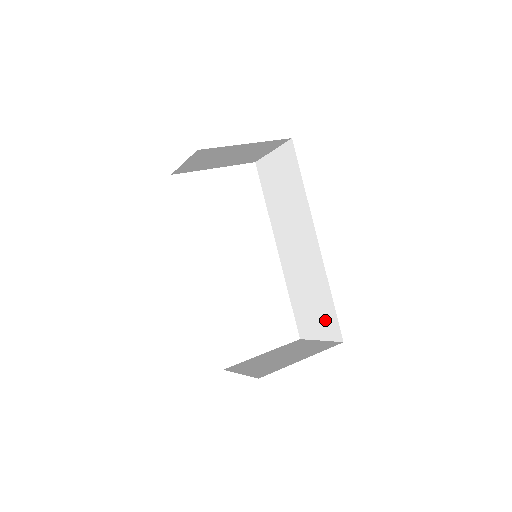
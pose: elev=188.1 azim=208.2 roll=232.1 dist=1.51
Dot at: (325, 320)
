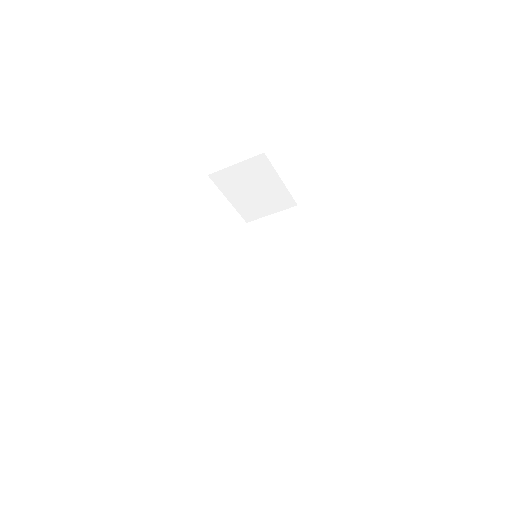
Dot at: (292, 335)
